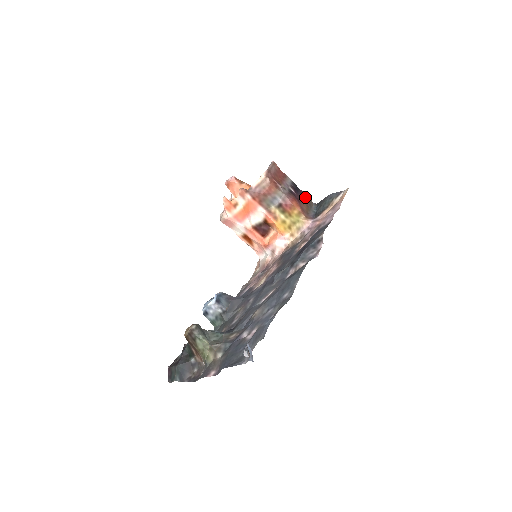
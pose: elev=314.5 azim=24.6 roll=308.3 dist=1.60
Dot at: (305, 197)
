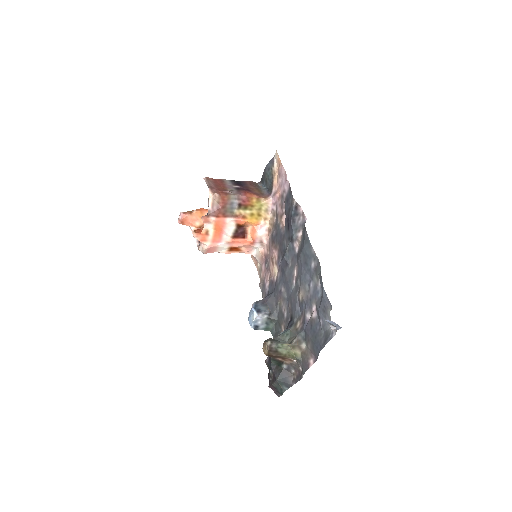
Dot at: (249, 184)
